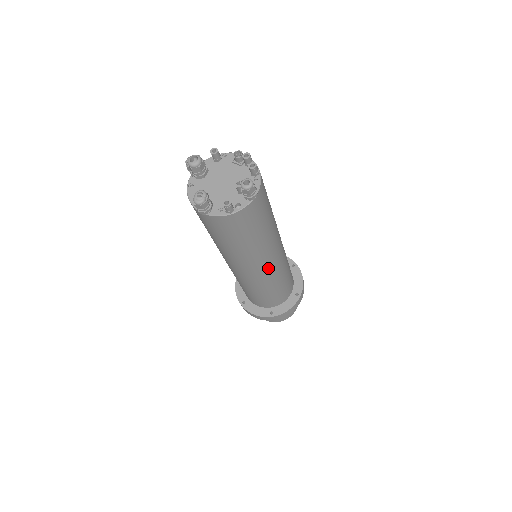
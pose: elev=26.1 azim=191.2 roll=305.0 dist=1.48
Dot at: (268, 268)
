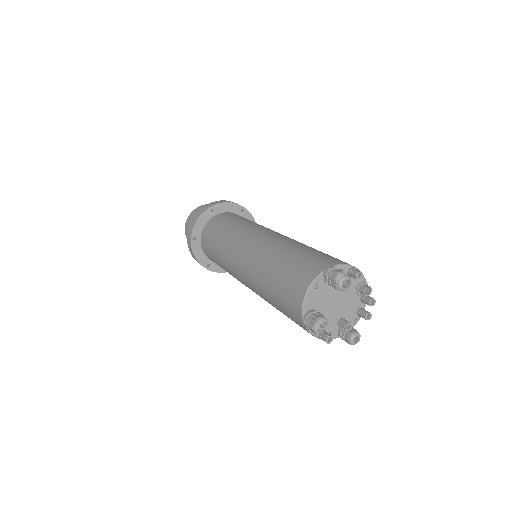
Dot at: occluded
